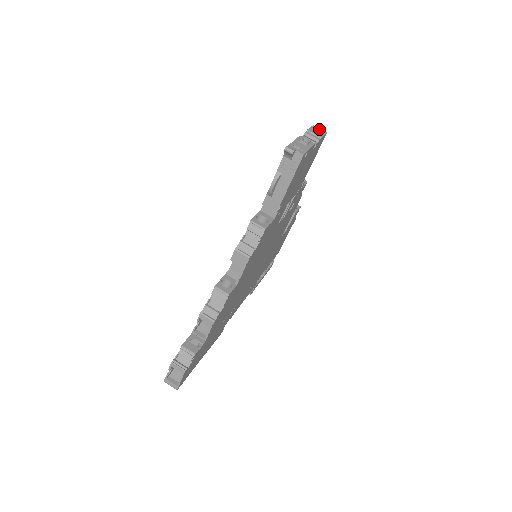
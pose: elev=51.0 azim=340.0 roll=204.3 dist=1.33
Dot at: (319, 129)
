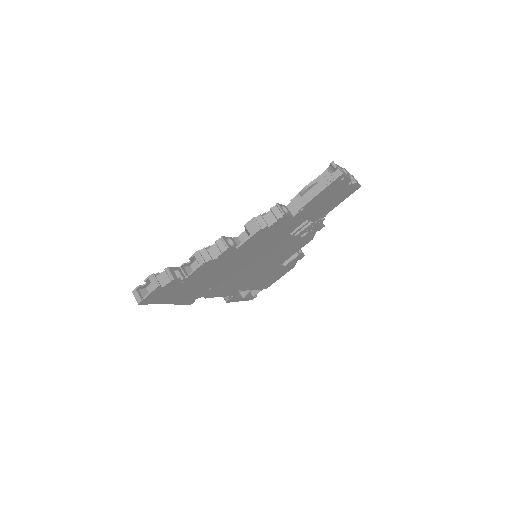
Dot at: (357, 181)
